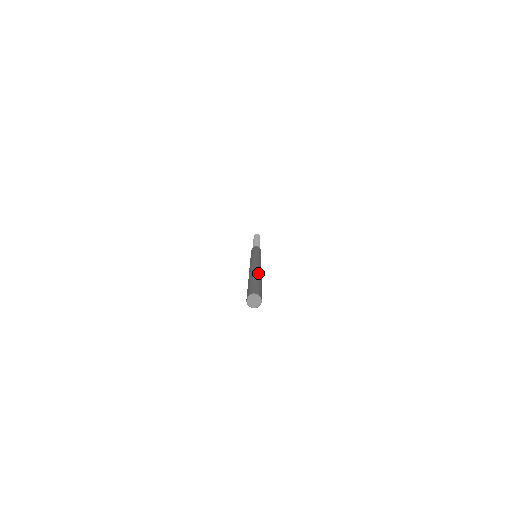
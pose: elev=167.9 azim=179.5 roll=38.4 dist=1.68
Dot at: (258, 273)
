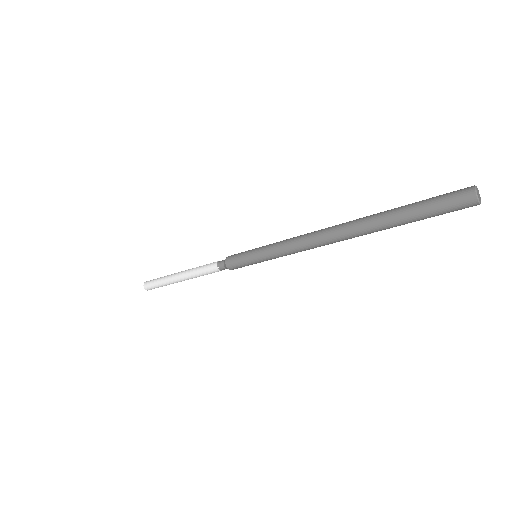
Dot at: occluded
